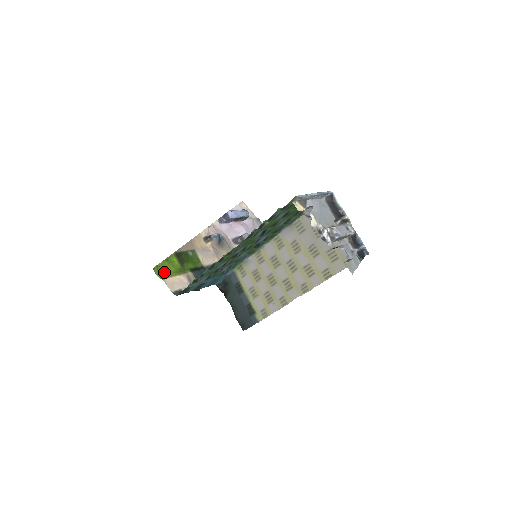
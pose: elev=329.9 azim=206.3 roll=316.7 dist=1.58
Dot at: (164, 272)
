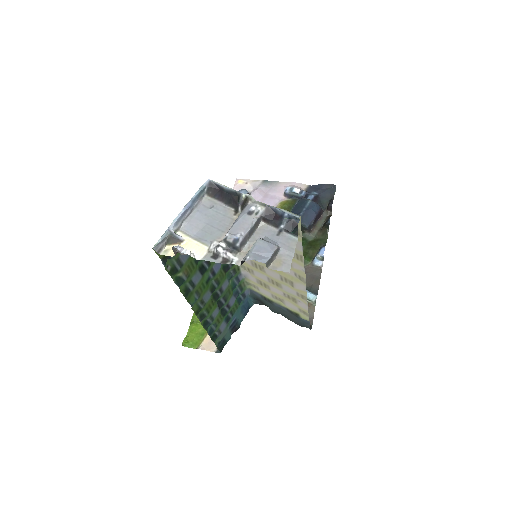
Dot at: (196, 338)
